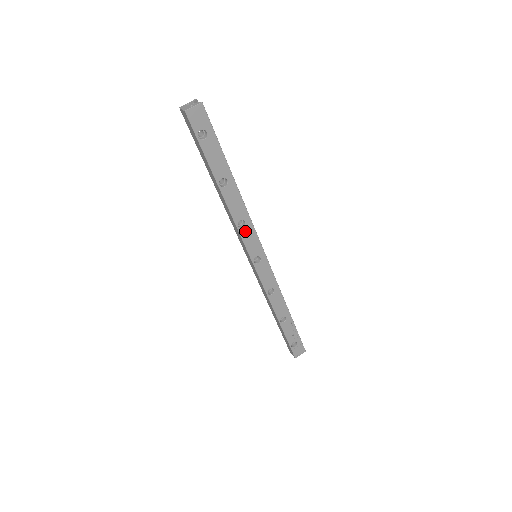
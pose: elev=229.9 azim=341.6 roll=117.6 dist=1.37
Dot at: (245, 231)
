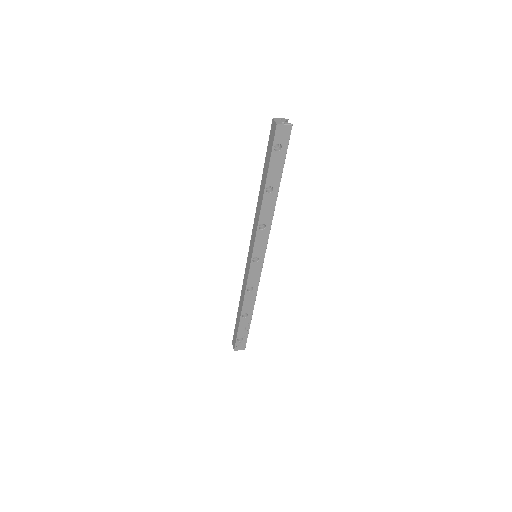
Dot at: (261, 233)
